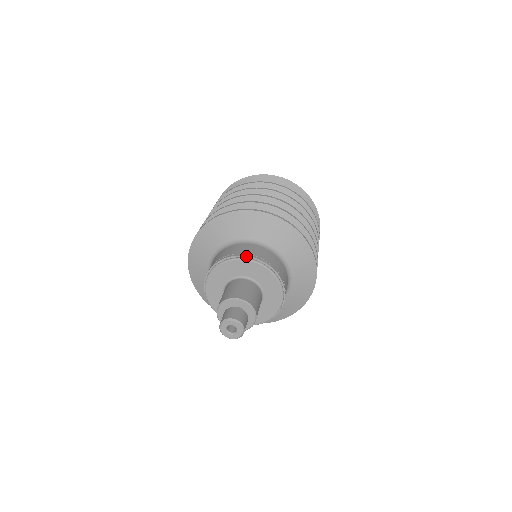
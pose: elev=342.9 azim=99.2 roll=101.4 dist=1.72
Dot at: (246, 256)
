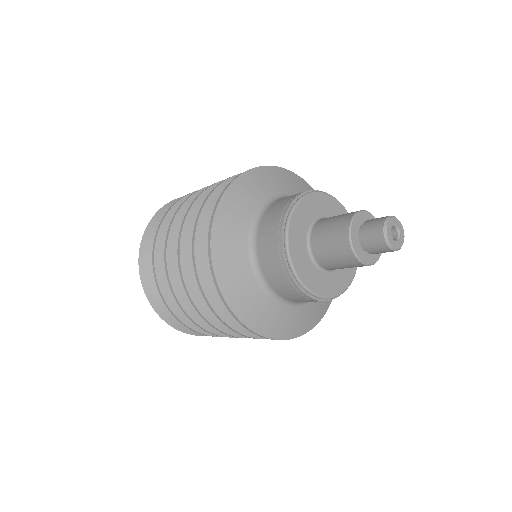
Dot at: (321, 191)
